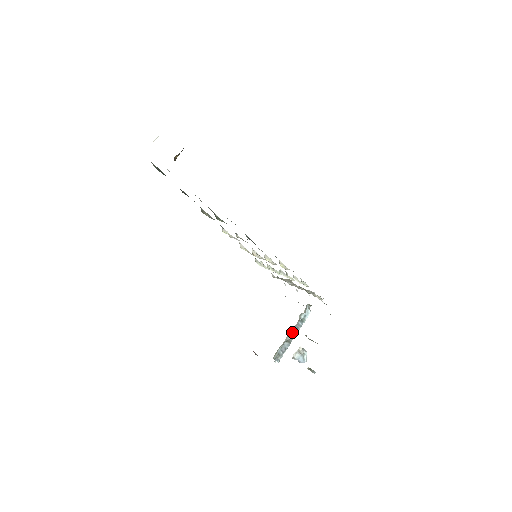
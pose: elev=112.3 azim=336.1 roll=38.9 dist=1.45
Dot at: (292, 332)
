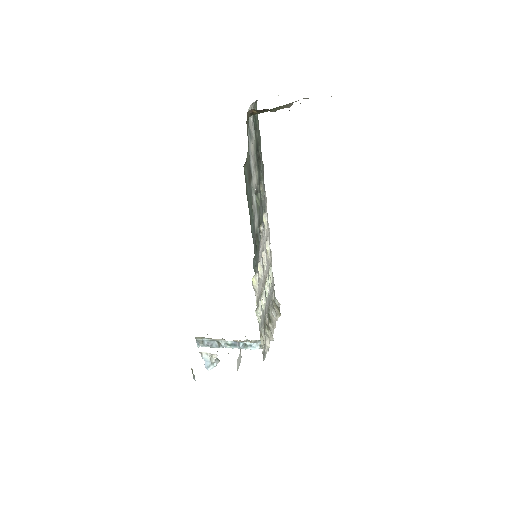
Dot at: (229, 342)
